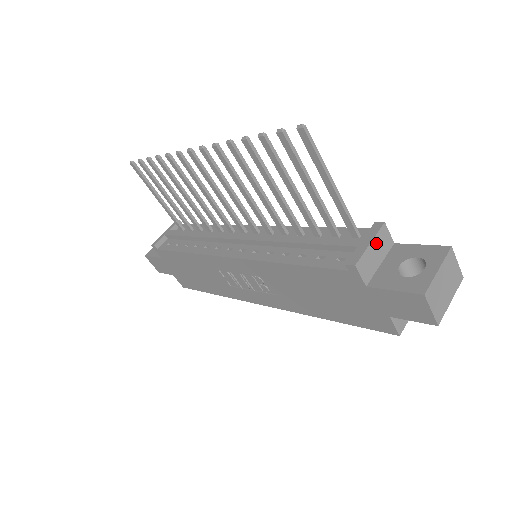
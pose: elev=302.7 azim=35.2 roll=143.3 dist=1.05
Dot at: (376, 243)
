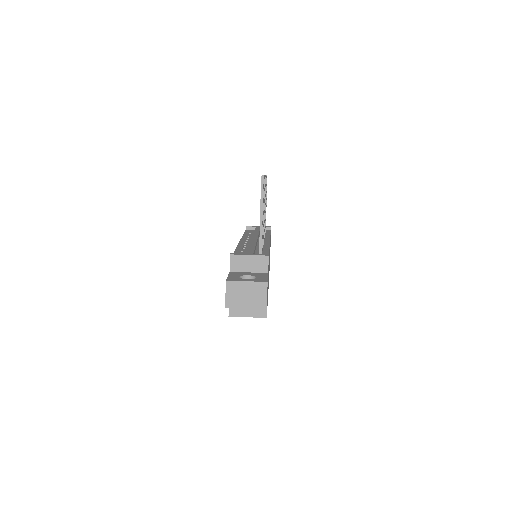
Dot at: (254, 259)
